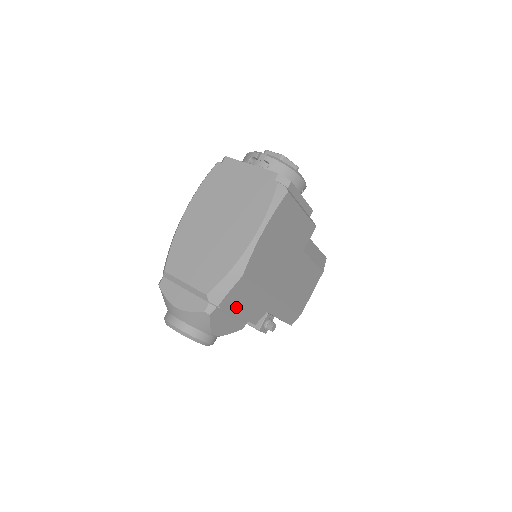
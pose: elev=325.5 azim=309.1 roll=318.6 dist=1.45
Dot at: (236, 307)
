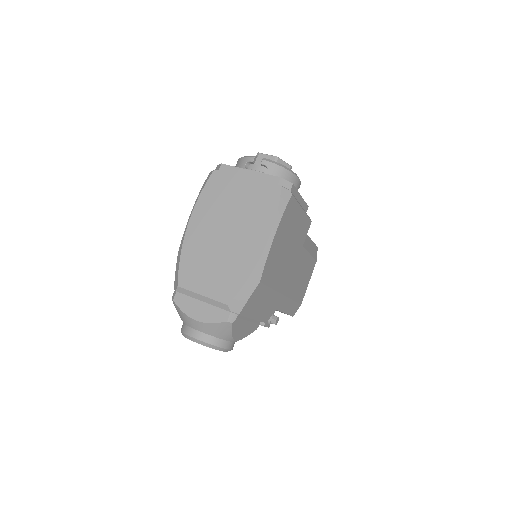
Dot at: (253, 311)
